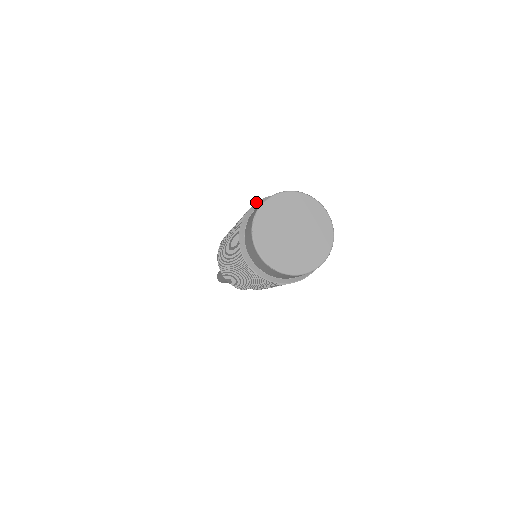
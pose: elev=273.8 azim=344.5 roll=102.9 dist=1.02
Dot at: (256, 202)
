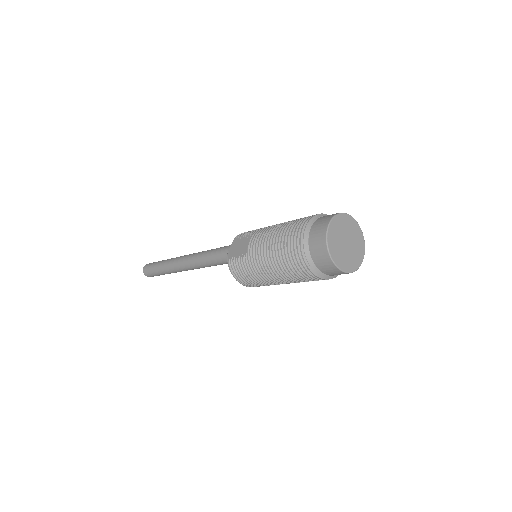
Dot at: (303, 243)
